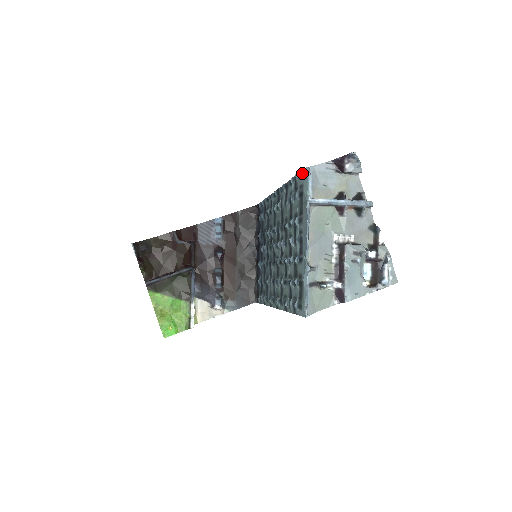
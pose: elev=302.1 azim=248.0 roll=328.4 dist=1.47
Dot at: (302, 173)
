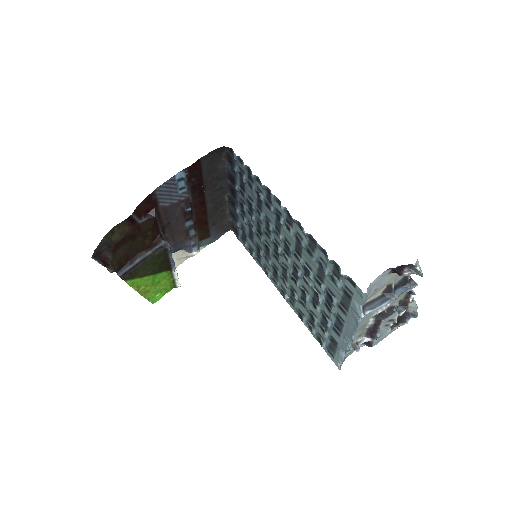
Dot at: (354, 284)
